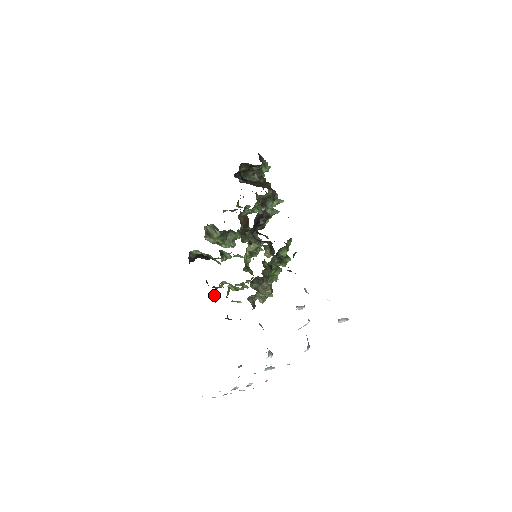
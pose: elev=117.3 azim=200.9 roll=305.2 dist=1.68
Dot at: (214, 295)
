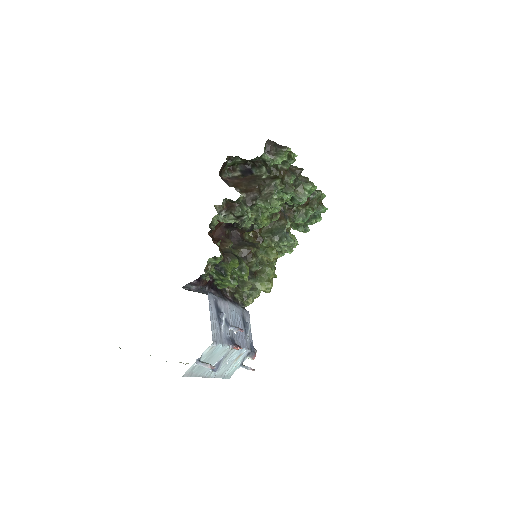
Dot at: occluded
